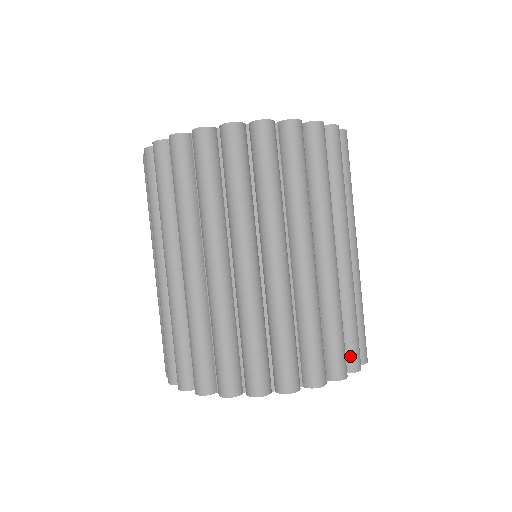
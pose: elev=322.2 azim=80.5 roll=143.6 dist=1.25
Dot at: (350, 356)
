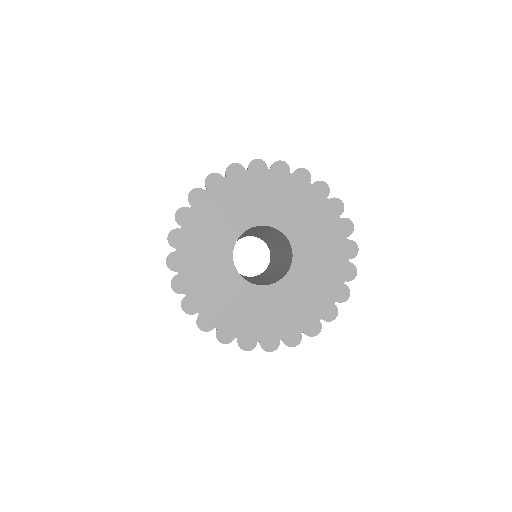
Dot at: occluded
